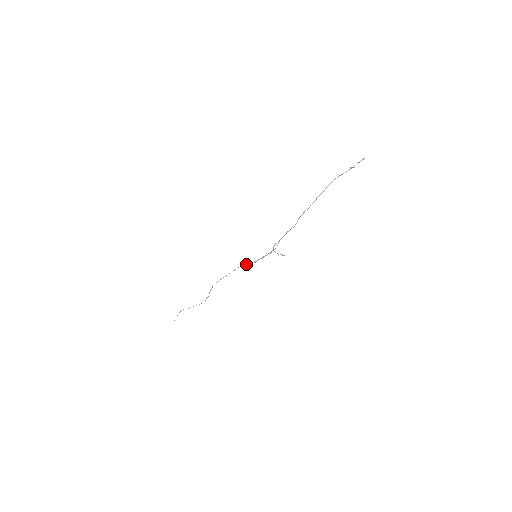
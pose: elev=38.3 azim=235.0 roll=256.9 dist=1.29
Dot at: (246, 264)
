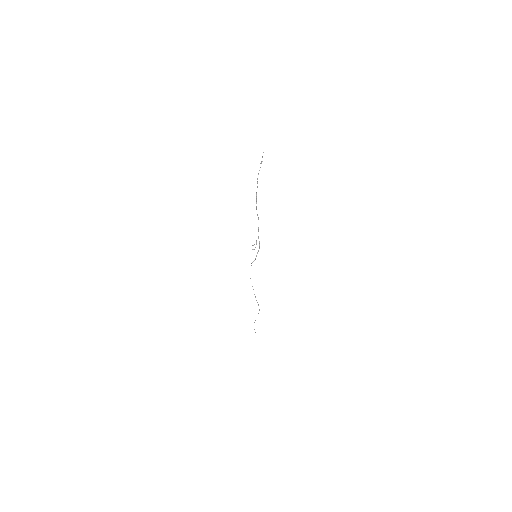
Dot at: (251, 265)
